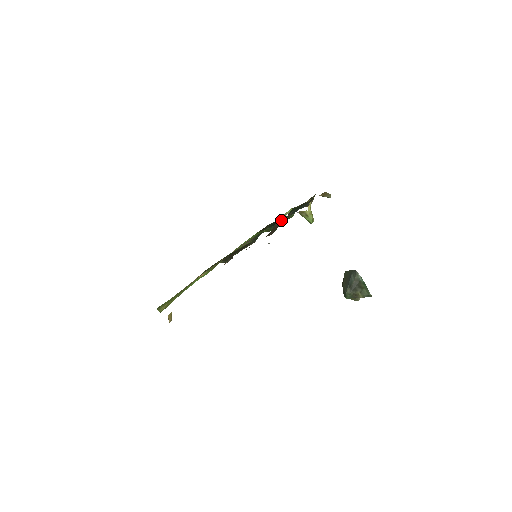
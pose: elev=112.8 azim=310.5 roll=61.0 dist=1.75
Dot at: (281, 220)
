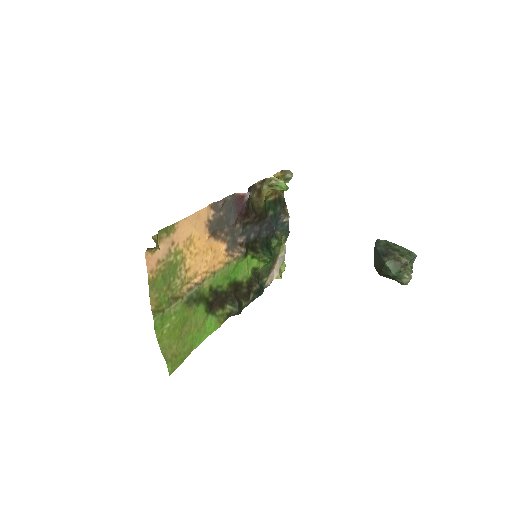
Dot at: (258, 203)
